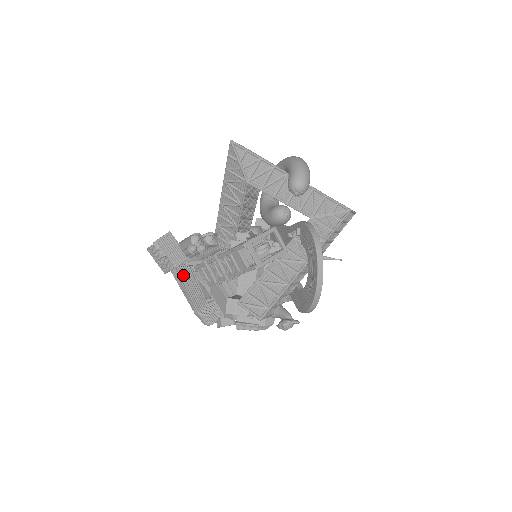
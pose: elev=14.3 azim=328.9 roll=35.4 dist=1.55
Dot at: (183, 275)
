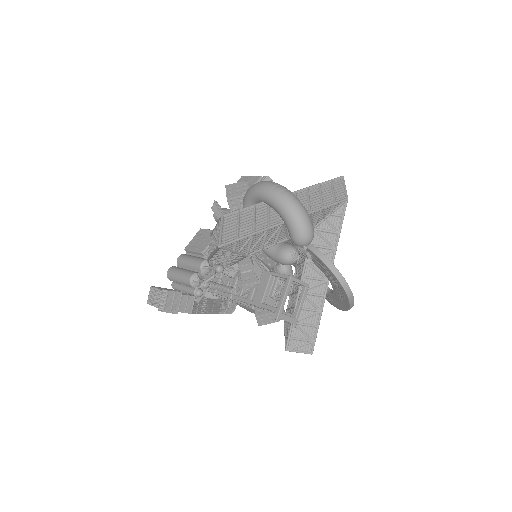
Dot at: (198, 309)
